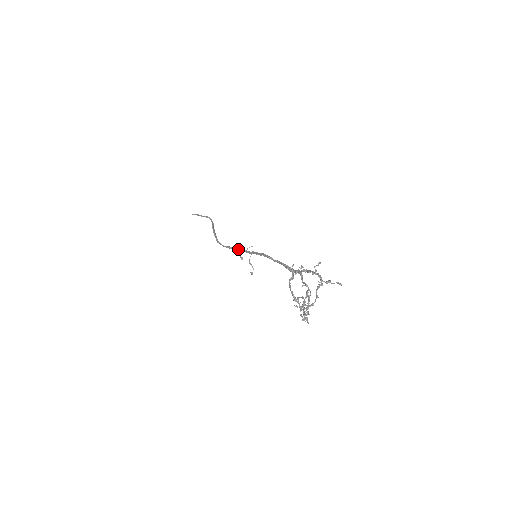
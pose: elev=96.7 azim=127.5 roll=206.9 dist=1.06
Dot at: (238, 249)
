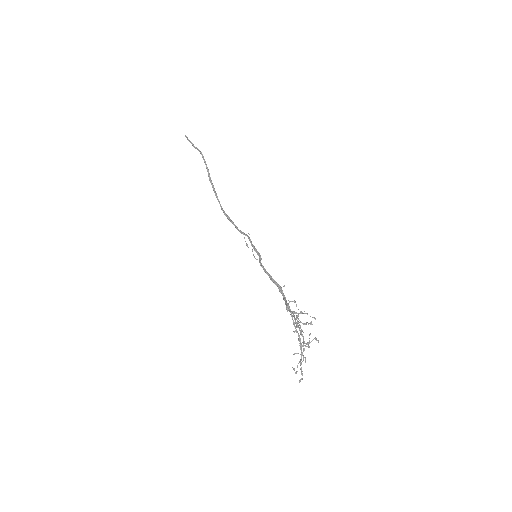
Dot at: (241, 233)
